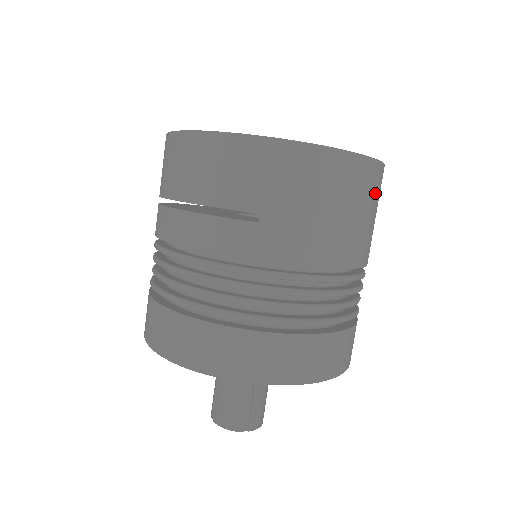
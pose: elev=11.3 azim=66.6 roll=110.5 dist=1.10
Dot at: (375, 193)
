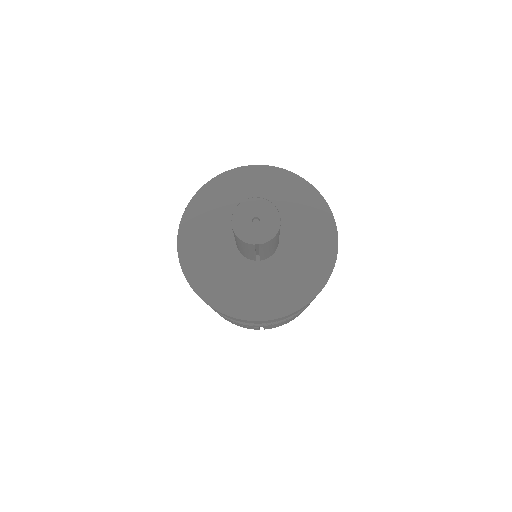
Dot at: occluded
